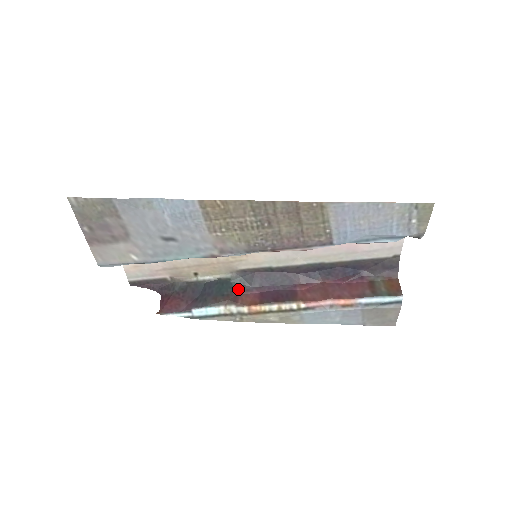
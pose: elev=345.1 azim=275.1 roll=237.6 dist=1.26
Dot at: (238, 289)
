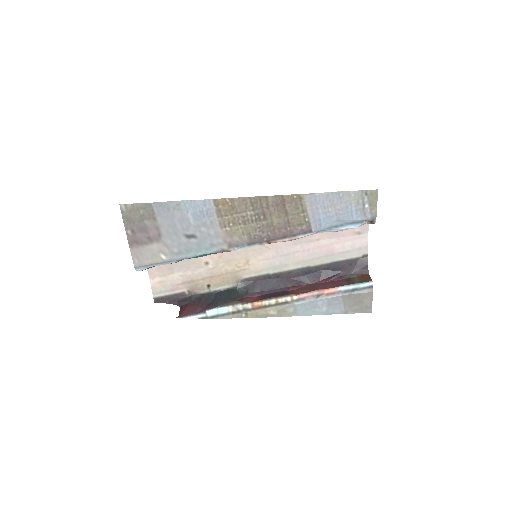
Dot at: (243, 294)
